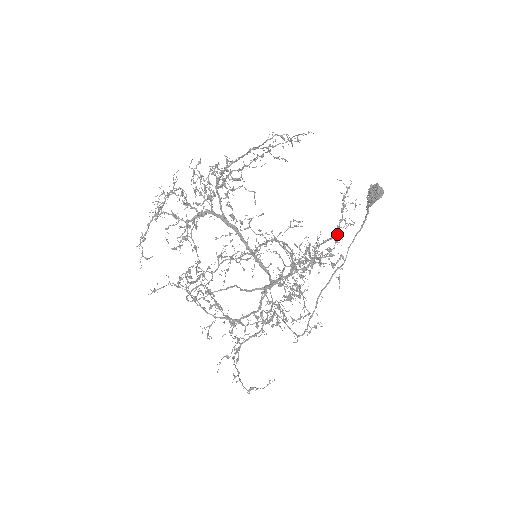
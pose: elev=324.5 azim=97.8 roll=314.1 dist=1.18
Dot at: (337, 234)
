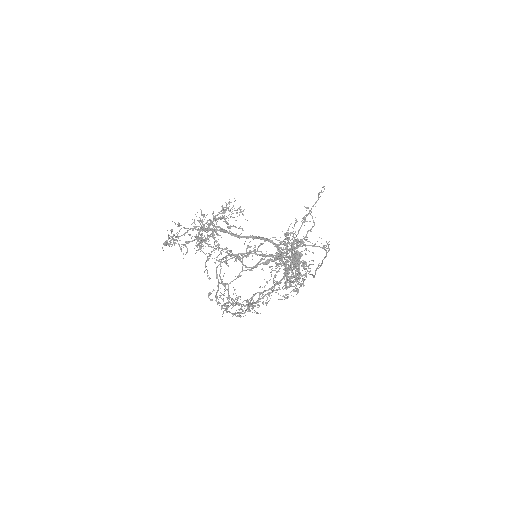
Dot at: occluded
